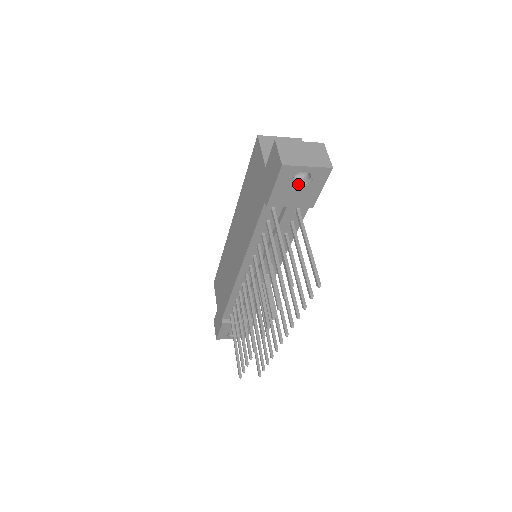
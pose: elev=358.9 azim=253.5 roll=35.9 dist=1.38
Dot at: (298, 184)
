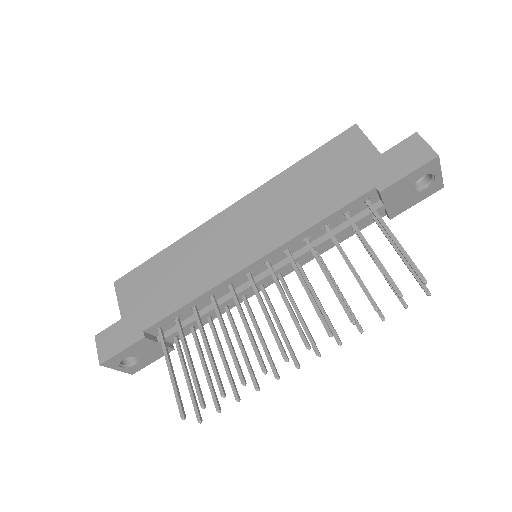
Dot at: (414, 186)
